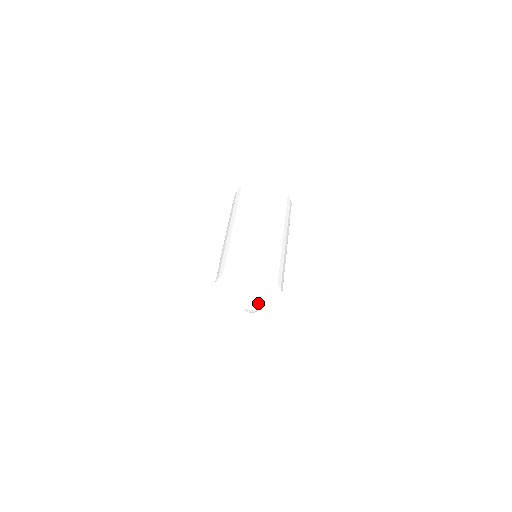
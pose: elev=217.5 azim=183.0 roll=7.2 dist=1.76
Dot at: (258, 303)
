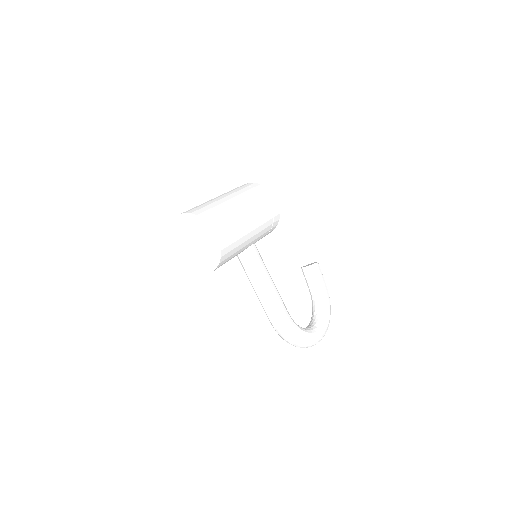
Dot at: (210, 258)
